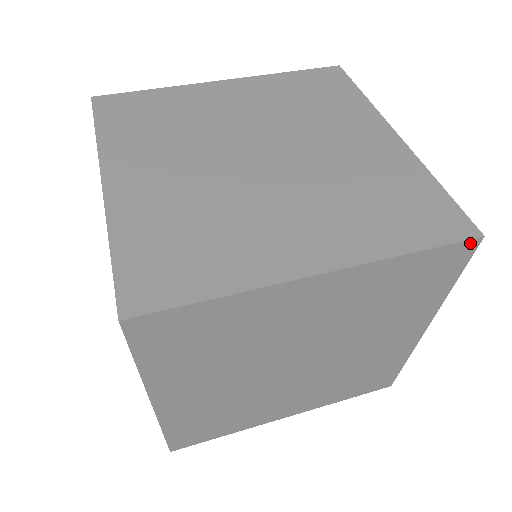
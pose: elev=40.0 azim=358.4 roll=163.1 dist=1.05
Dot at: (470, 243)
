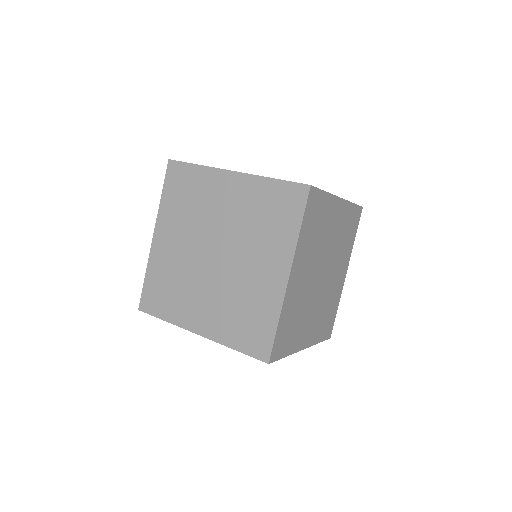
Dot at: (361, 209)
